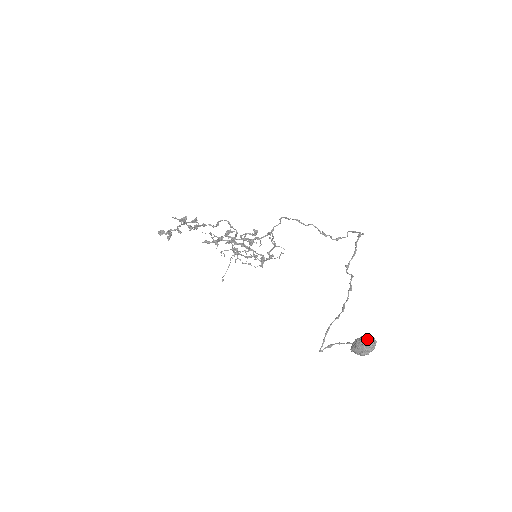
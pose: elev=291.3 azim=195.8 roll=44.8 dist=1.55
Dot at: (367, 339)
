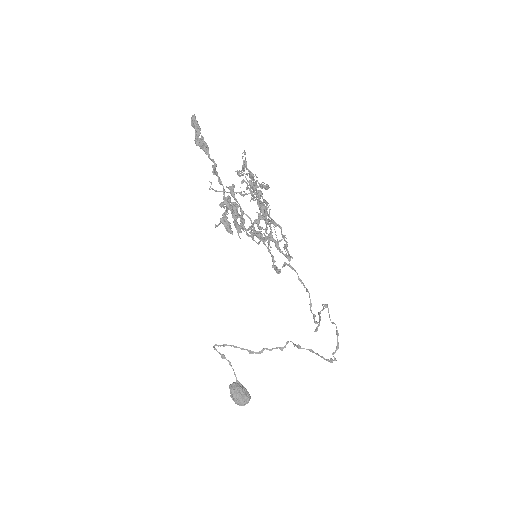
Dot at: (245, 401)
